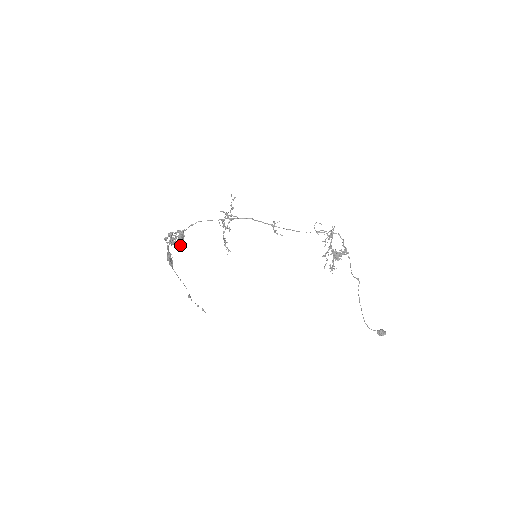
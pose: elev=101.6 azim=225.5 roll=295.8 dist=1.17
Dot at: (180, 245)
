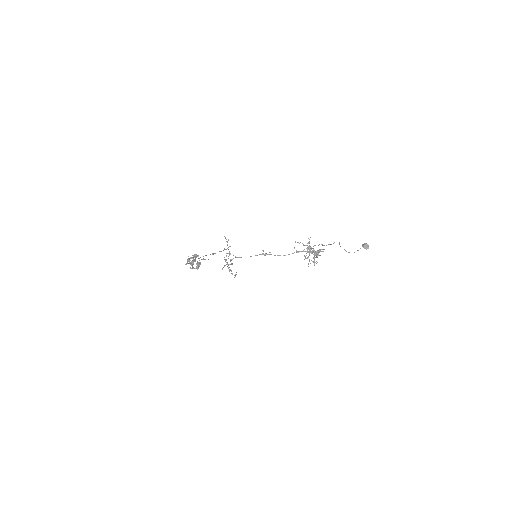
Dot at: occluded
